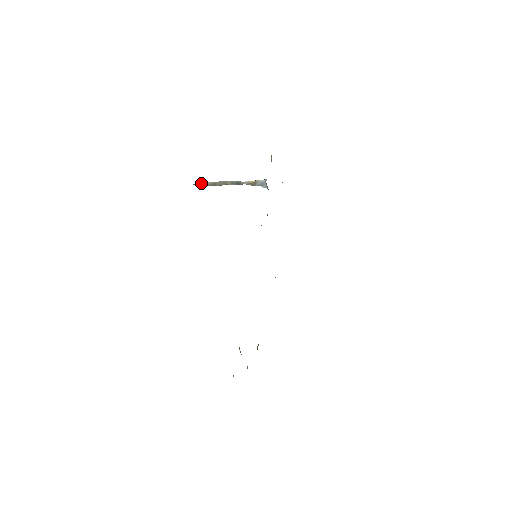
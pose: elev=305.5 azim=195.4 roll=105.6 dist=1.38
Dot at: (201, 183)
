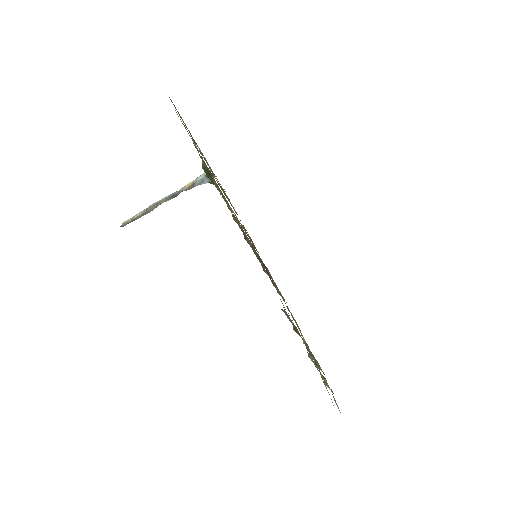
Dot at: (129, 220)
